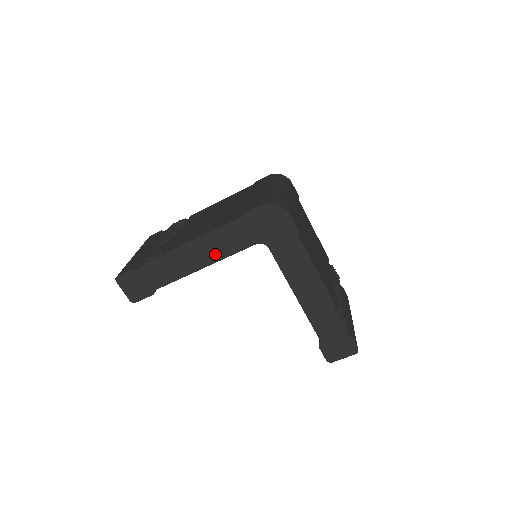
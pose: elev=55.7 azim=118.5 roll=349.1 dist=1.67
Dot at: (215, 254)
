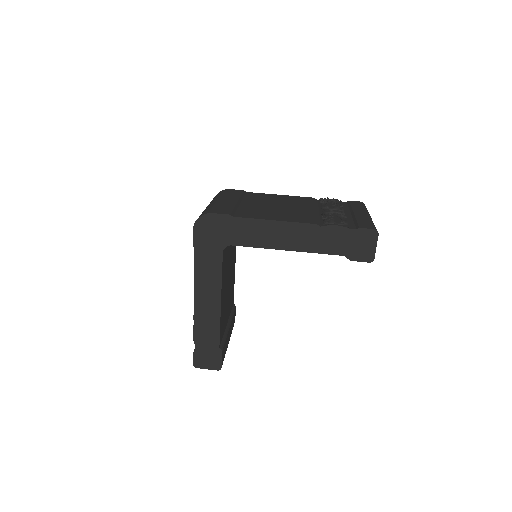
Dot at: (214, 287)
